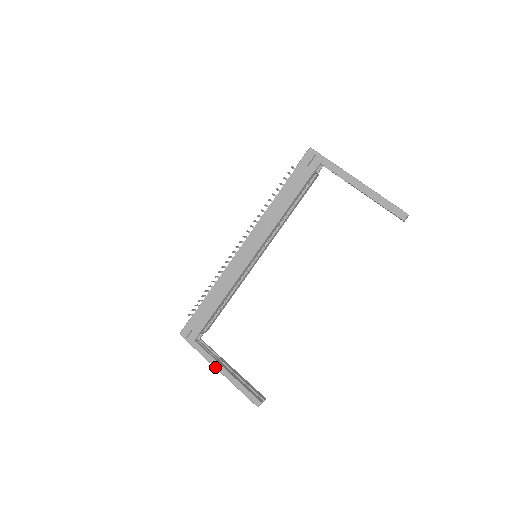
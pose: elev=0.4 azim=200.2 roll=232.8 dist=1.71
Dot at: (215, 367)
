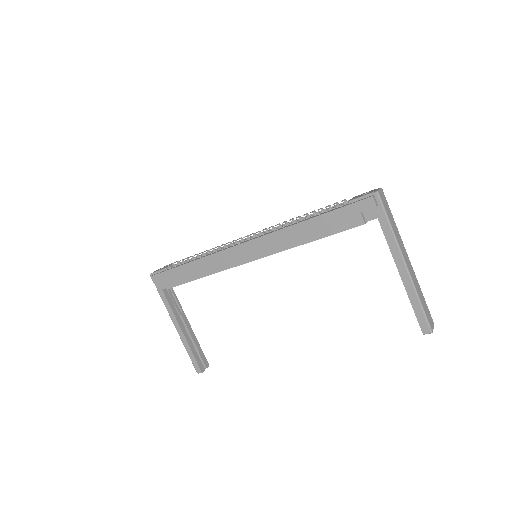
Dot at: (173, 322)
